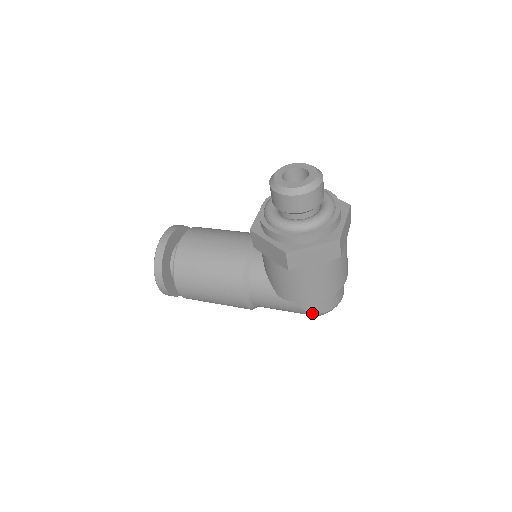
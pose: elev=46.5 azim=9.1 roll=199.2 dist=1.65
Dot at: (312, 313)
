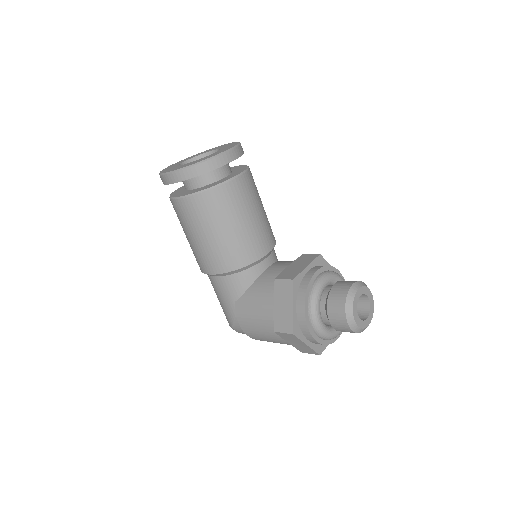
Dot at: (233, 327)
